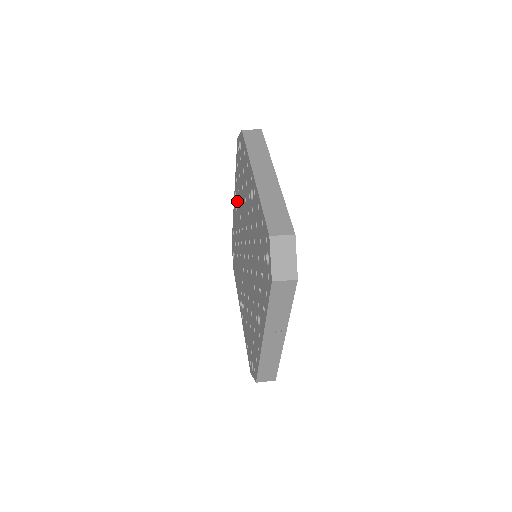
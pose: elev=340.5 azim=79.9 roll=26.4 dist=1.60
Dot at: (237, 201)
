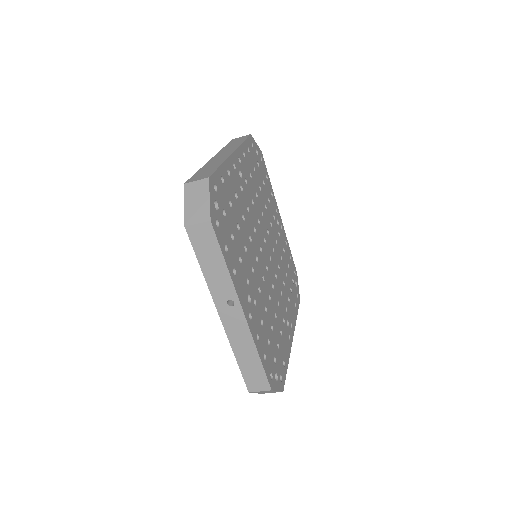
Dot at: occluded
